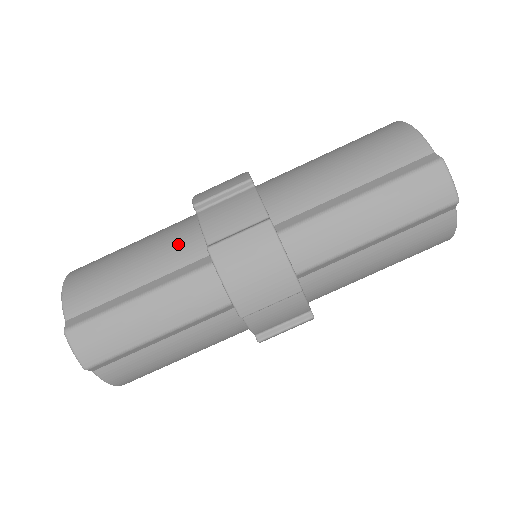
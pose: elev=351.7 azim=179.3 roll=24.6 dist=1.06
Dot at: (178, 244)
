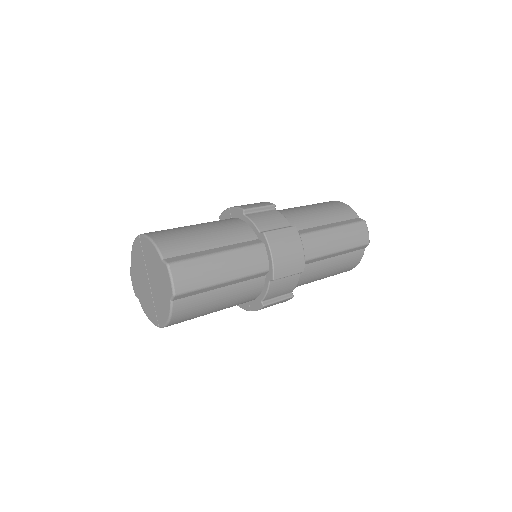
Dot at: (235, 229)
